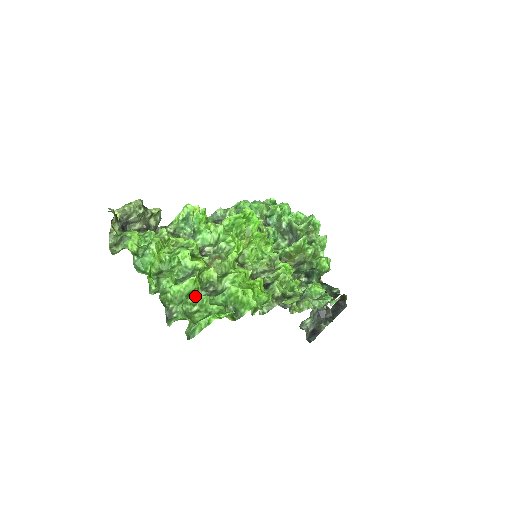
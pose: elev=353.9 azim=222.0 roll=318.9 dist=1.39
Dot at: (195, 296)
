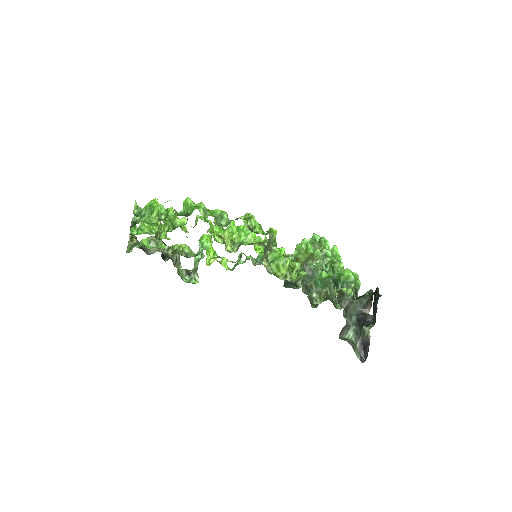
Dot at: occluded
